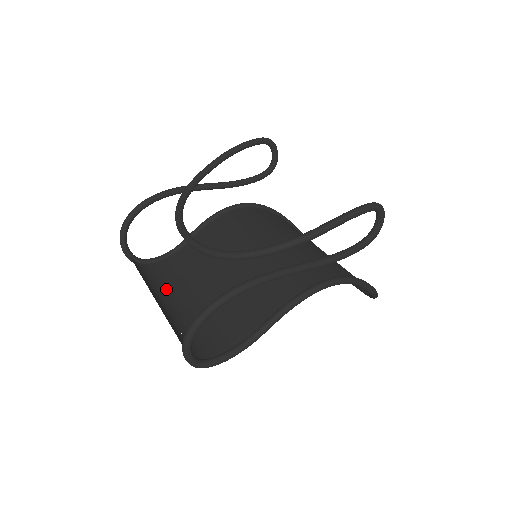
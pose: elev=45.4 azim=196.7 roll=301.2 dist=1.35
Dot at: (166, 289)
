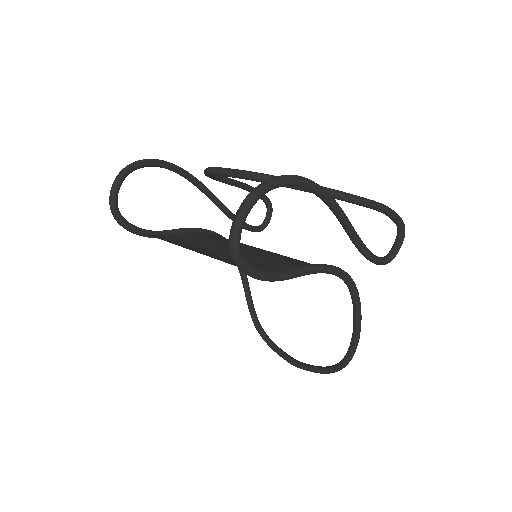
Dot at: occluded
